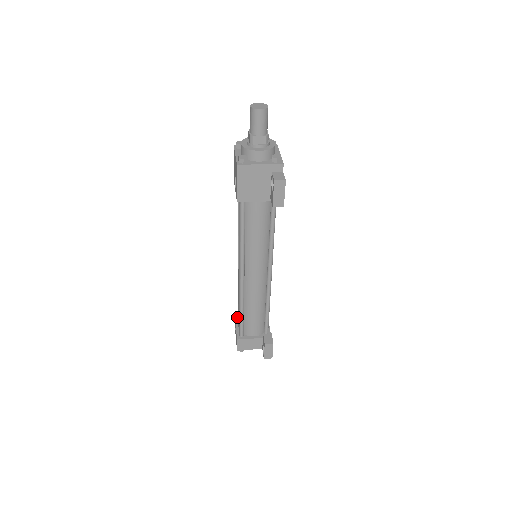
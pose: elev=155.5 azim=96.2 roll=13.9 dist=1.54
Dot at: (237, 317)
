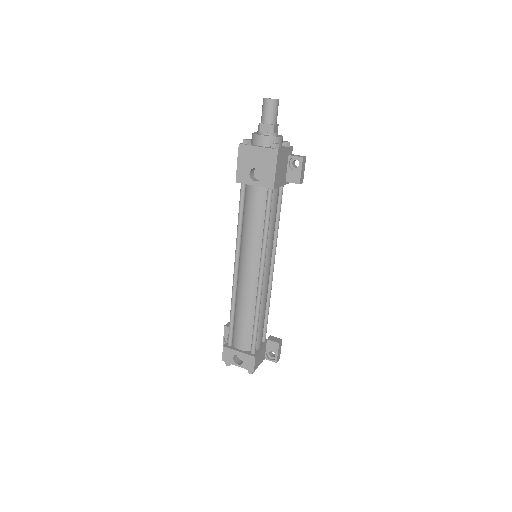
Dot at: (228, 346)
